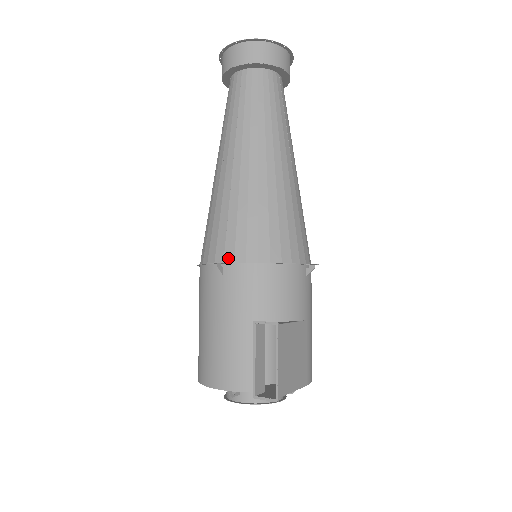
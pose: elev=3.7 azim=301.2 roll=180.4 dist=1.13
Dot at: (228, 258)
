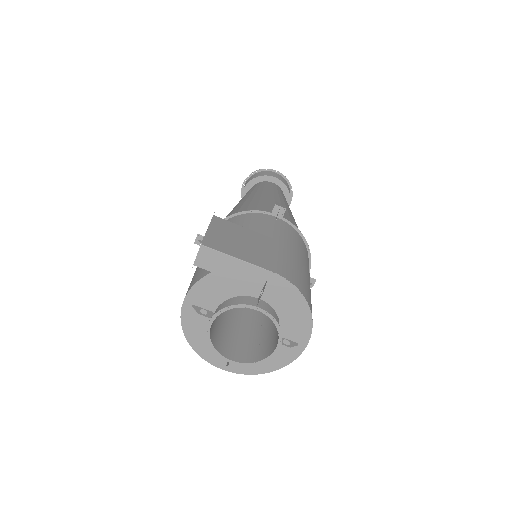
Dot at: occluded
